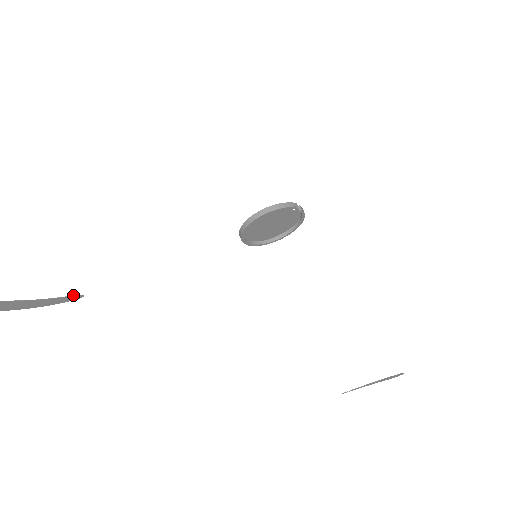
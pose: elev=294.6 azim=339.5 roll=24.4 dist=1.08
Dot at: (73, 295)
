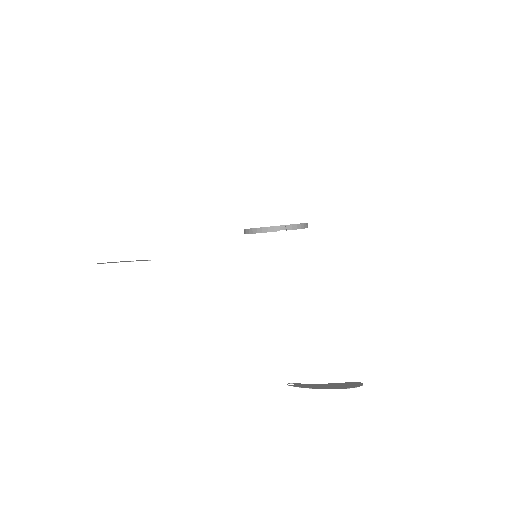
Dot at: (146, 260)
